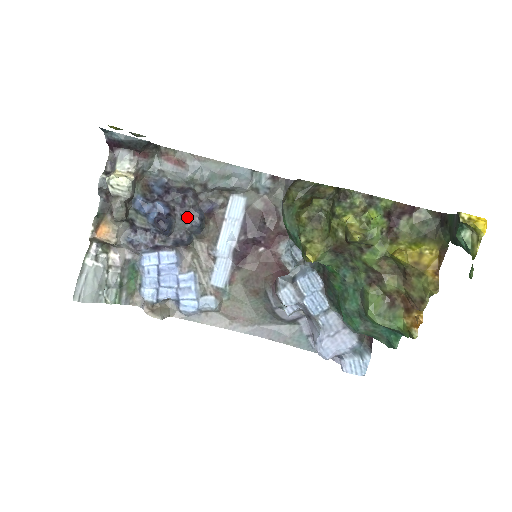
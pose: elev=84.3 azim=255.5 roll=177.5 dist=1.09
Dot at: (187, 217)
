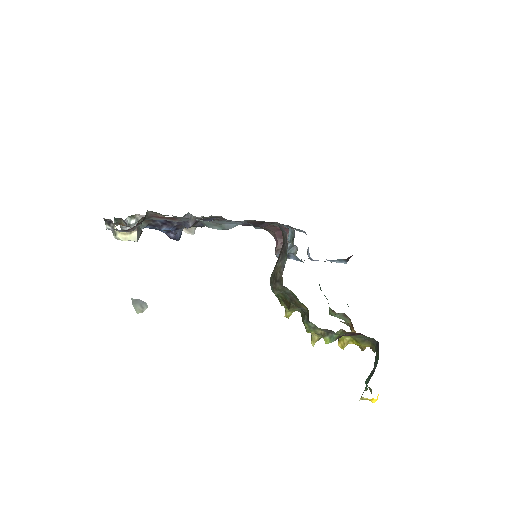
Dot at: occluded
